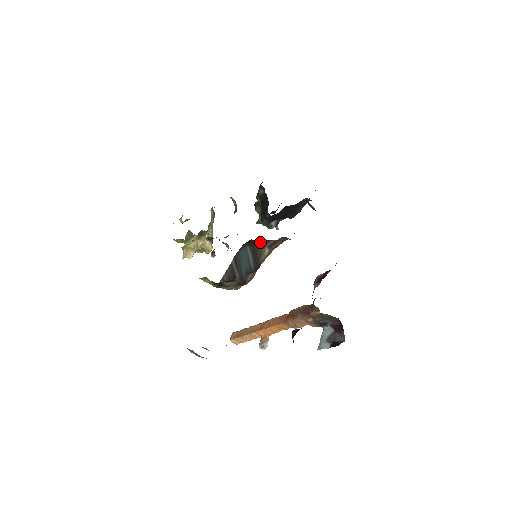
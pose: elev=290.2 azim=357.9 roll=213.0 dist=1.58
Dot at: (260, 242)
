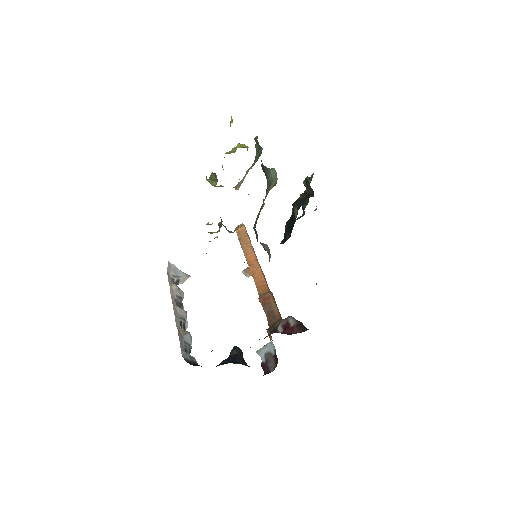
Dot at: occluded
